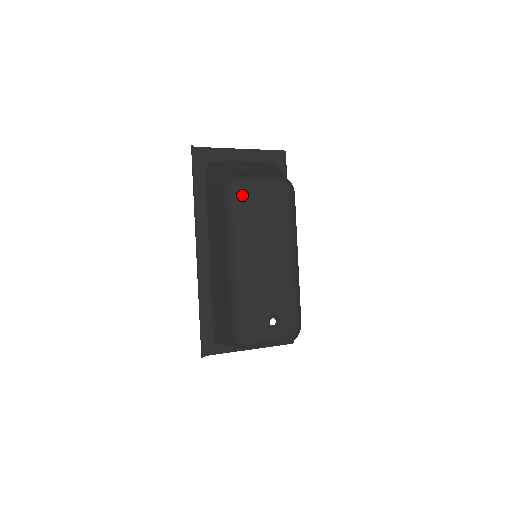
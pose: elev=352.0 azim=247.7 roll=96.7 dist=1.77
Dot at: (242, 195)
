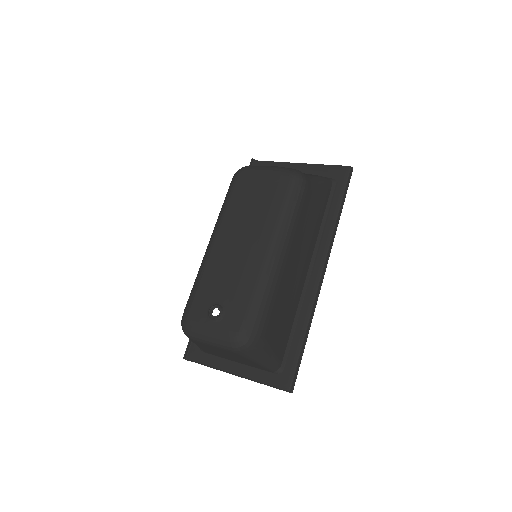
Dot at: (239, 179)
